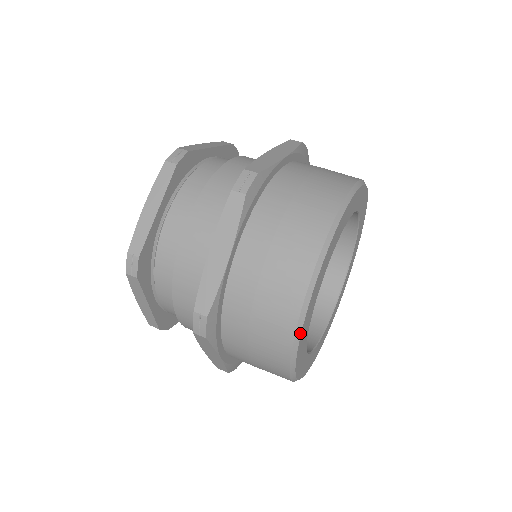
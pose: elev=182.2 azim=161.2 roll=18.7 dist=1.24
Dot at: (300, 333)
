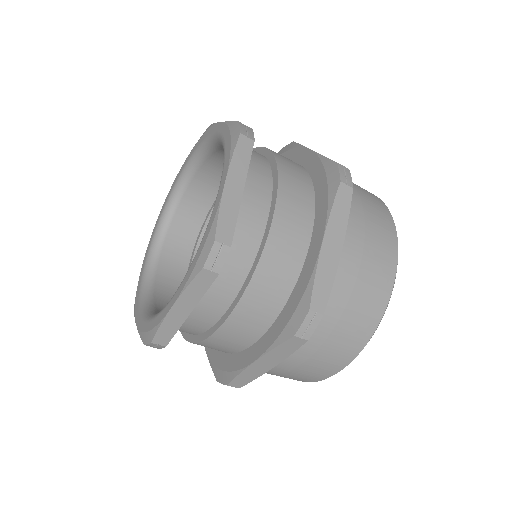
Dot at: (378, 325)
